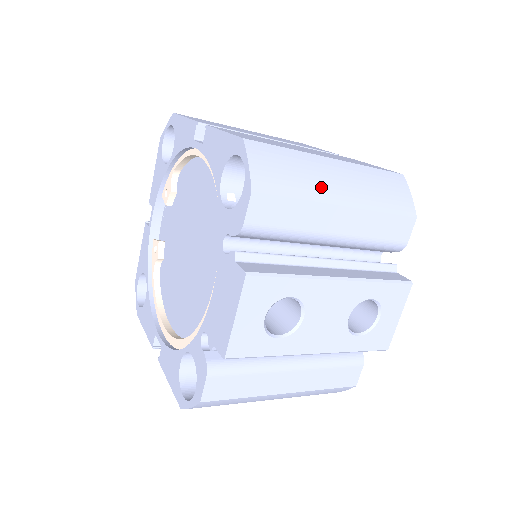
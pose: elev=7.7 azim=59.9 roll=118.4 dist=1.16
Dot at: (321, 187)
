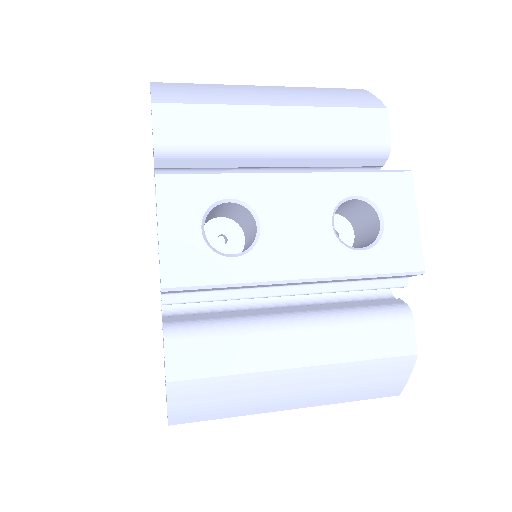
Dot at: (243, 97)
